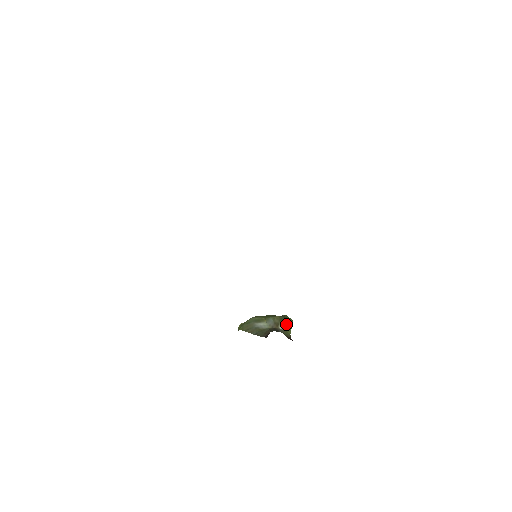
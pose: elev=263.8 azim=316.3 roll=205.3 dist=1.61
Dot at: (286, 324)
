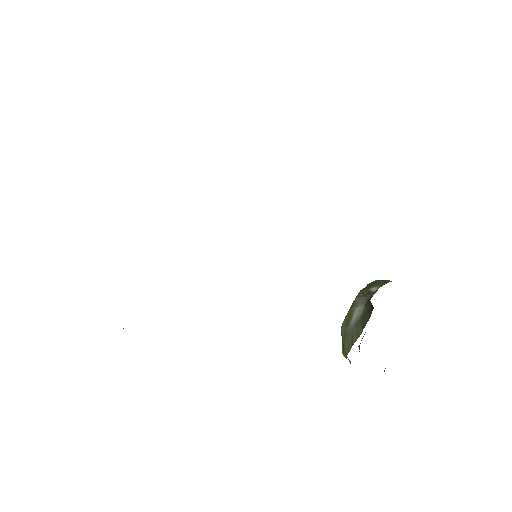
Dot at: (376, 284)
